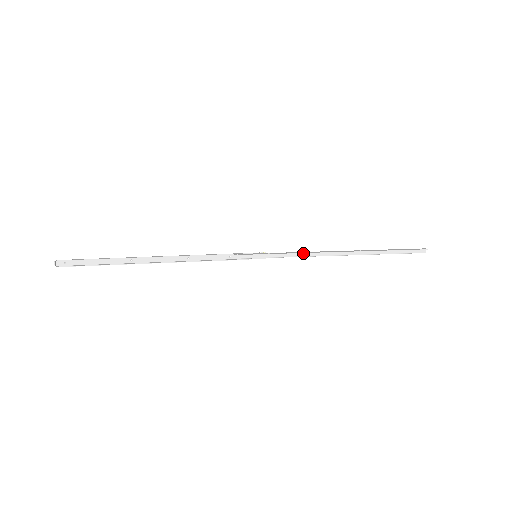
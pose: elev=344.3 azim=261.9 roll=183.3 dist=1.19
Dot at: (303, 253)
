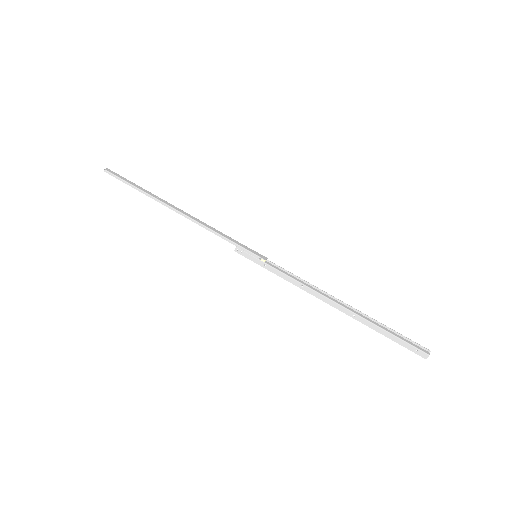
Dot at: (295, 285)
